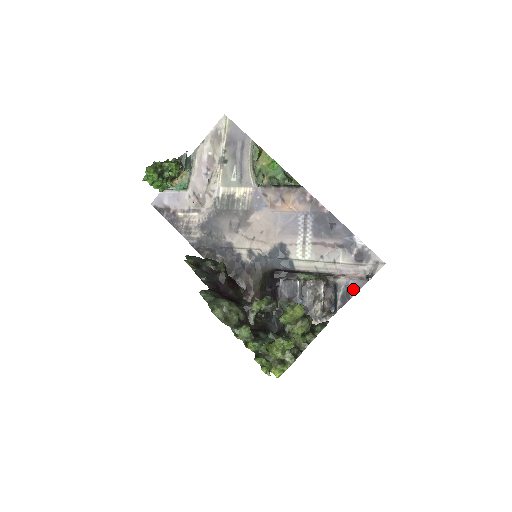
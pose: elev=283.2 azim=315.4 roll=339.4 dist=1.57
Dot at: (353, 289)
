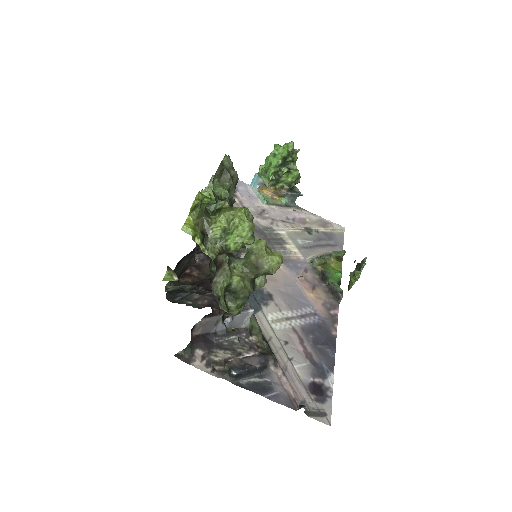
Dot at: (274, 394)
